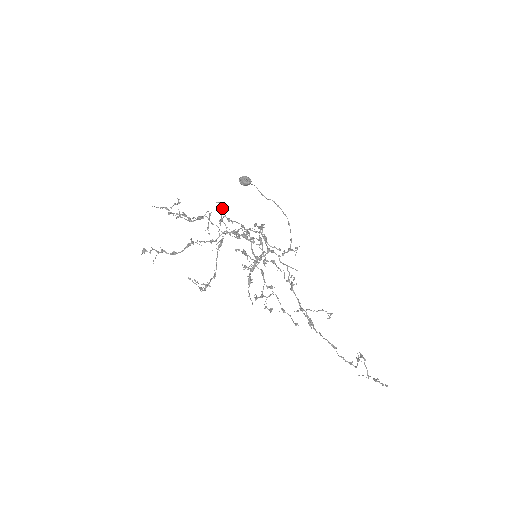
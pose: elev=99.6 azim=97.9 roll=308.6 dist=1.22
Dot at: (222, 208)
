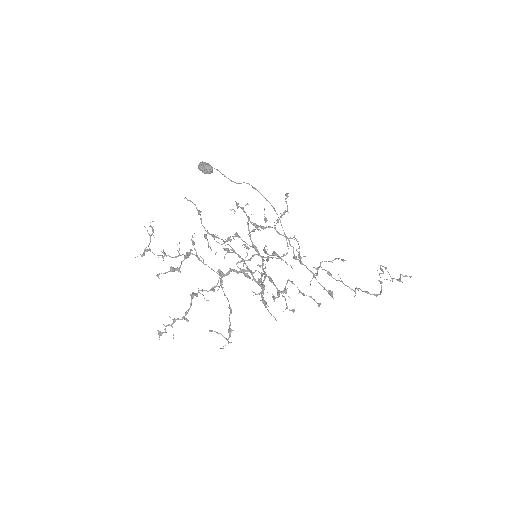
Dot at: (198, 214)
